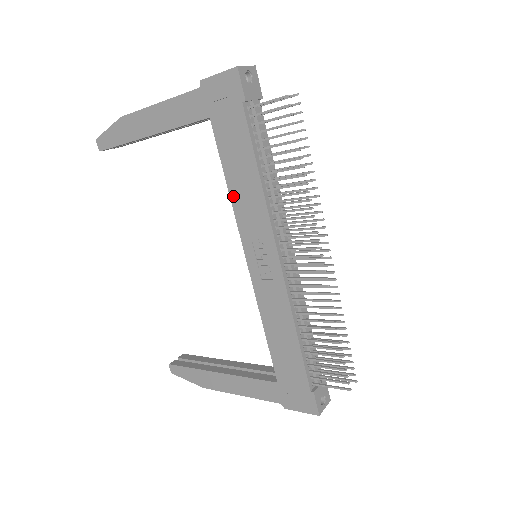
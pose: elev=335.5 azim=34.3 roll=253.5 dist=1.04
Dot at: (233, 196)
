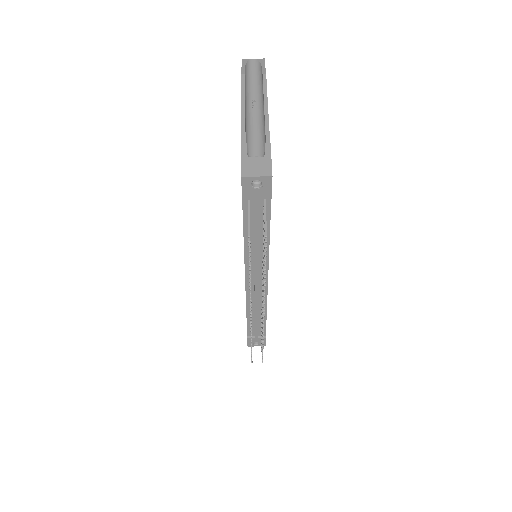
Dot at: occluded
